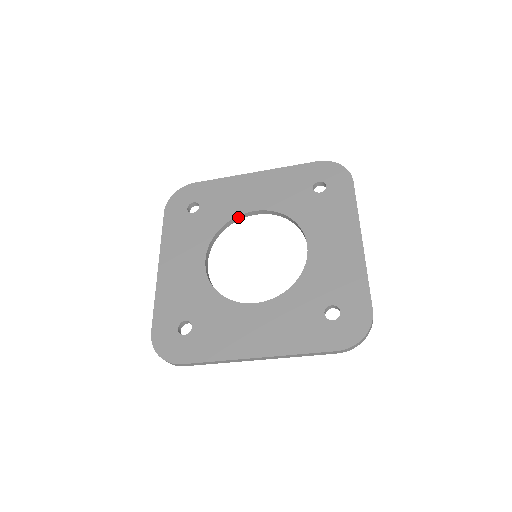
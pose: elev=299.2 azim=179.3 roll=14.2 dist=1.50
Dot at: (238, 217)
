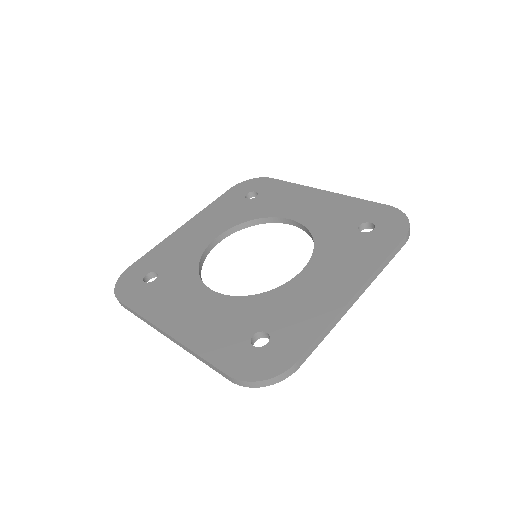
Dot at: (275, 219)
